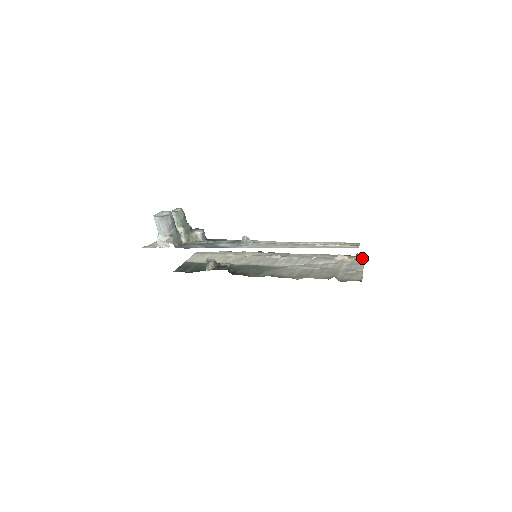
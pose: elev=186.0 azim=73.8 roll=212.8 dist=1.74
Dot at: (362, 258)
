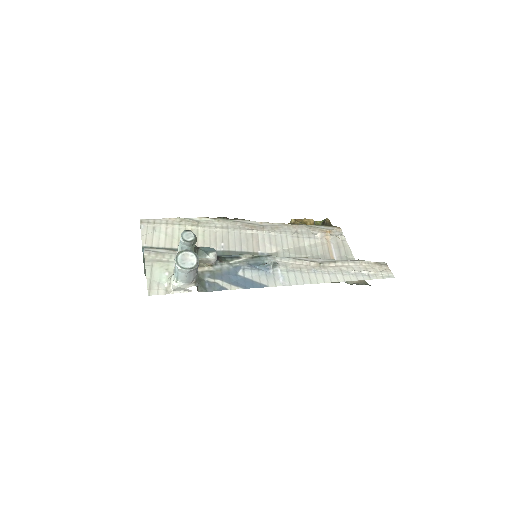
Dot at: (341, 232)
